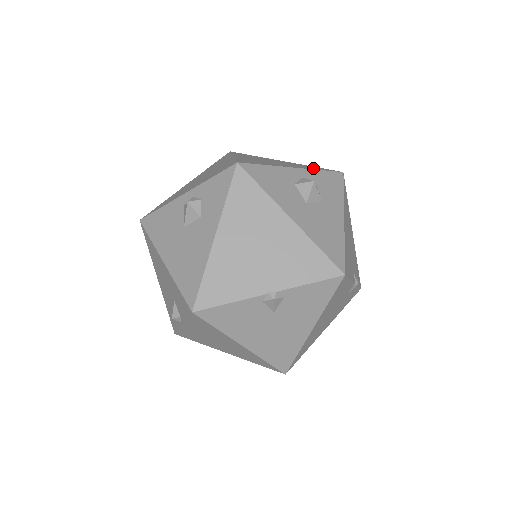
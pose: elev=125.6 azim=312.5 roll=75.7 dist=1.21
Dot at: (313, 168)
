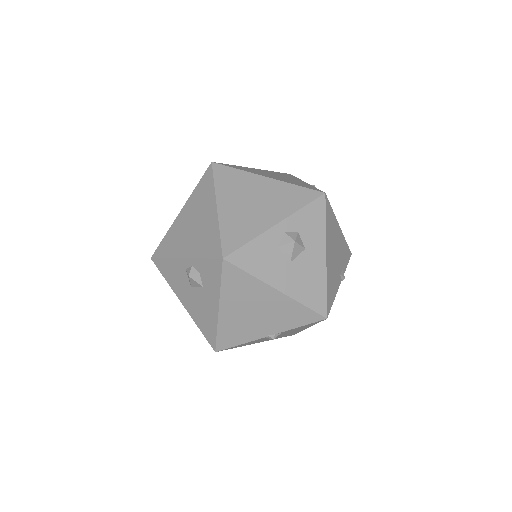
Dot at: (294, 204)
